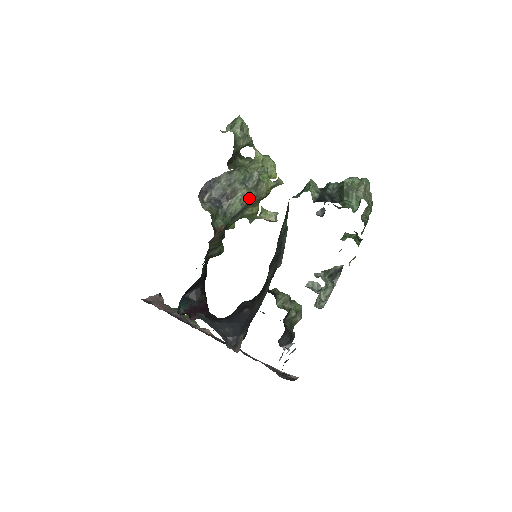
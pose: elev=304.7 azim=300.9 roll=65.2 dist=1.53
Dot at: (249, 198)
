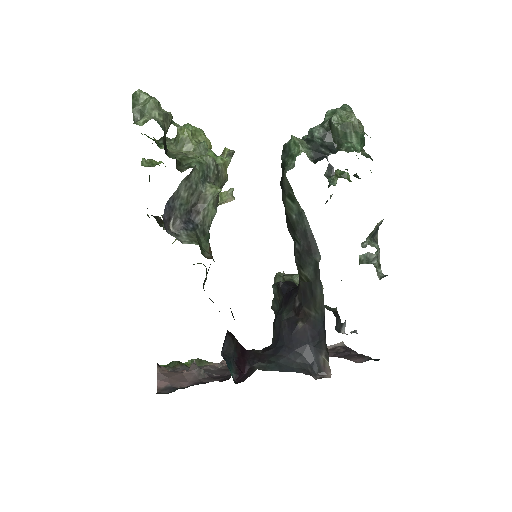
Dot at: occluded
